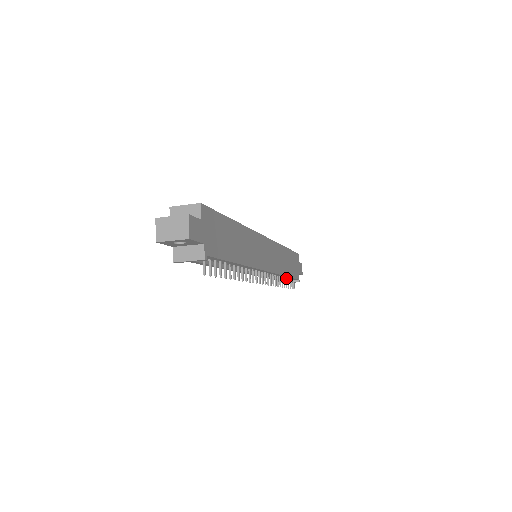
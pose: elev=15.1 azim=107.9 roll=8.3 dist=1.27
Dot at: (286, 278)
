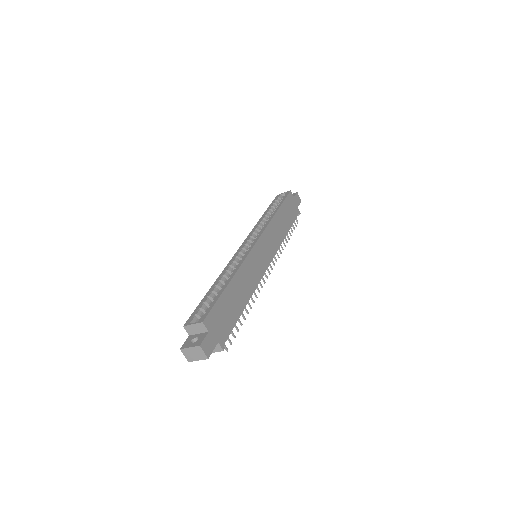
Dot at: occluded
